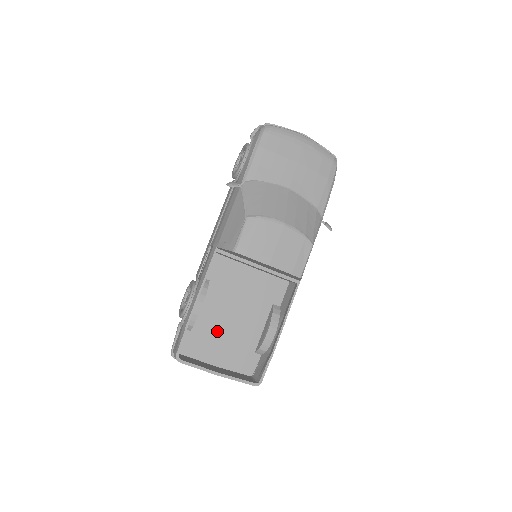
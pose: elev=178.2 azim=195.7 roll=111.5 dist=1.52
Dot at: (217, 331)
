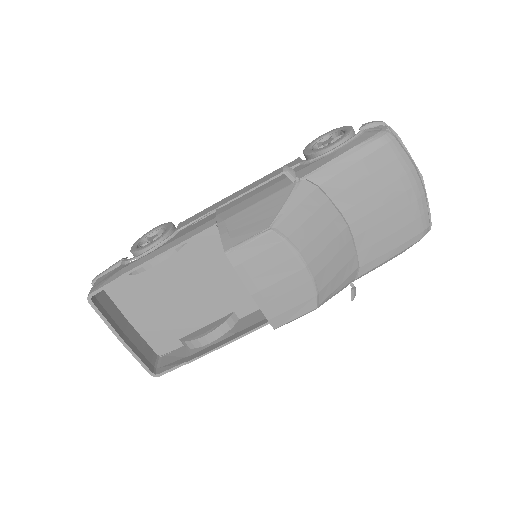
Dot at: (157, 294)
